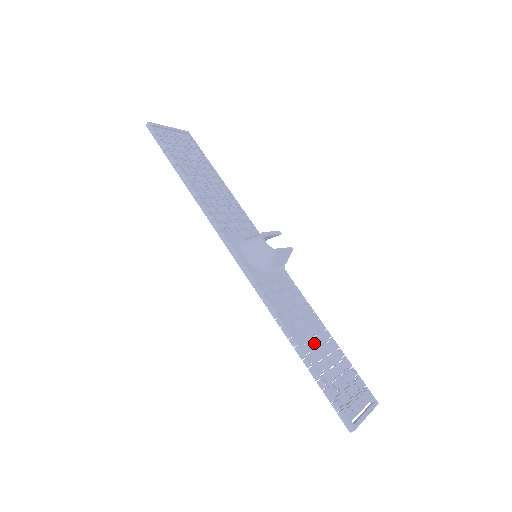
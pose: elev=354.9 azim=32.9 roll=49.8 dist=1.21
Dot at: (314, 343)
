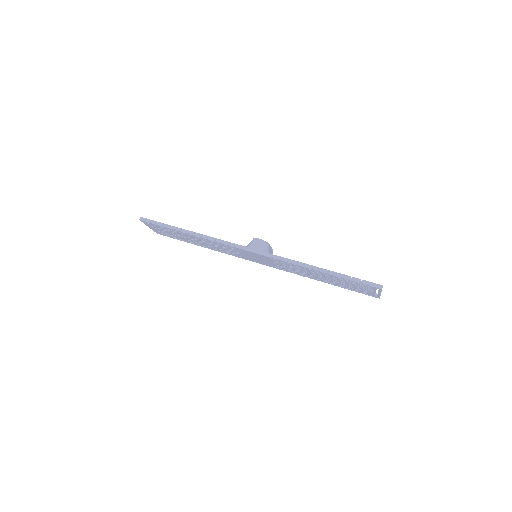
Dot at: occluded
